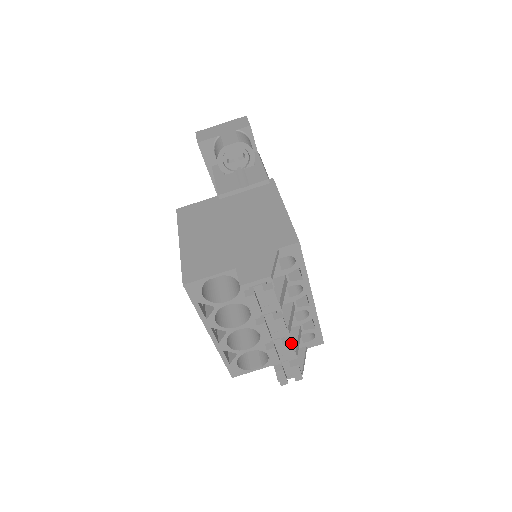
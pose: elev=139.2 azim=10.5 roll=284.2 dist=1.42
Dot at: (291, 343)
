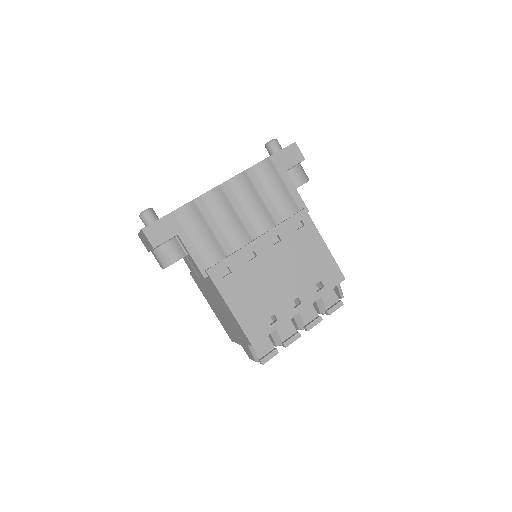
Dot at: occluded
